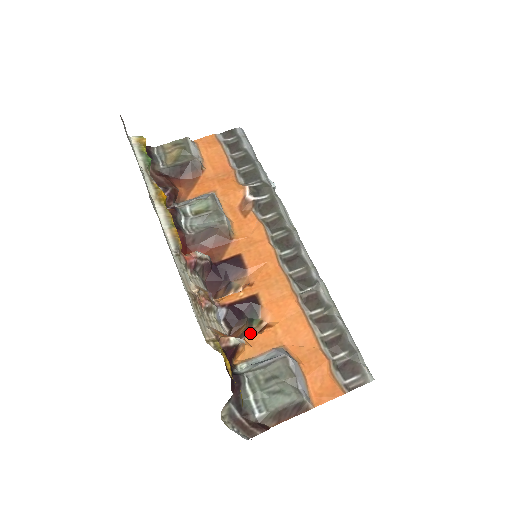
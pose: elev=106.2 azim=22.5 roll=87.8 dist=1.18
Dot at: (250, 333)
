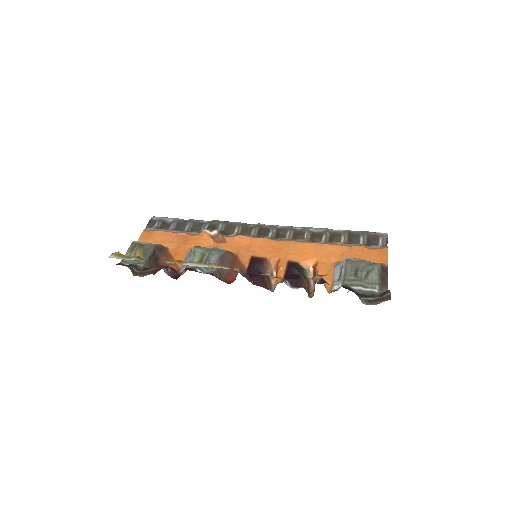
Dot at: (310, 284)
